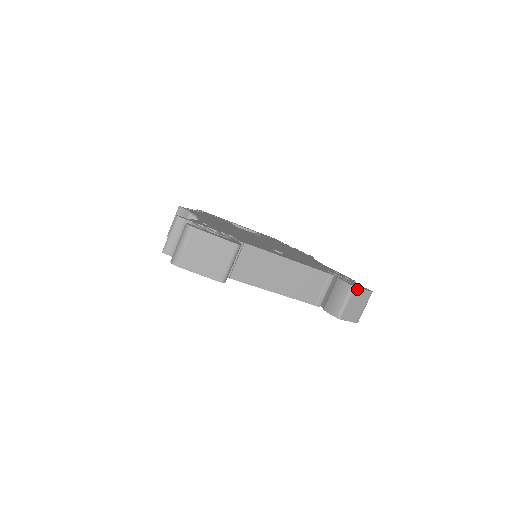
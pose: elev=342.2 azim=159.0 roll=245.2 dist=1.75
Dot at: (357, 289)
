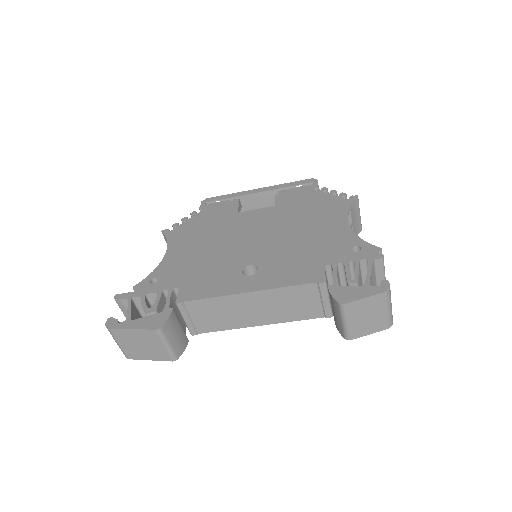
Dot at: (351, 304)
